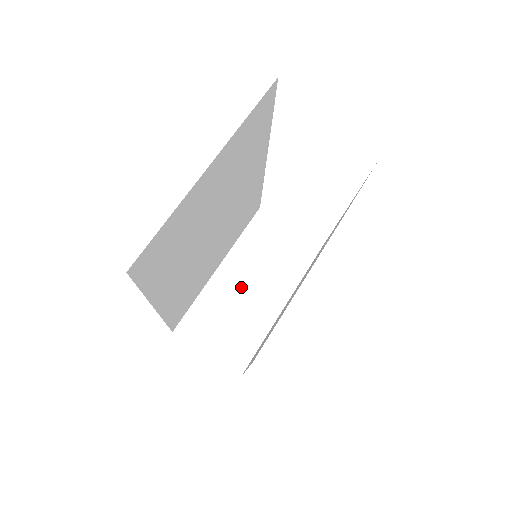
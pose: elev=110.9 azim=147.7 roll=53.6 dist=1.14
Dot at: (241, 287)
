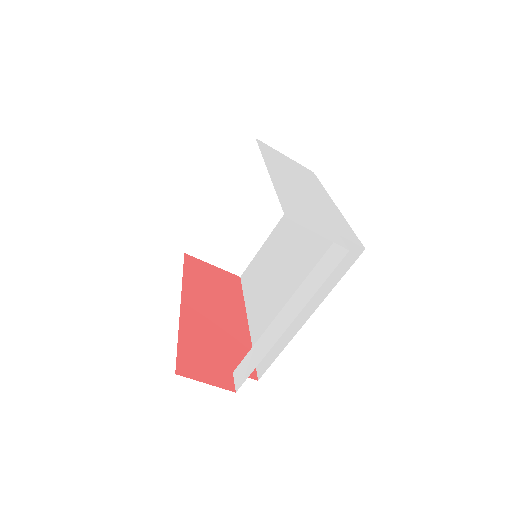
Dot at: (239, 214)
